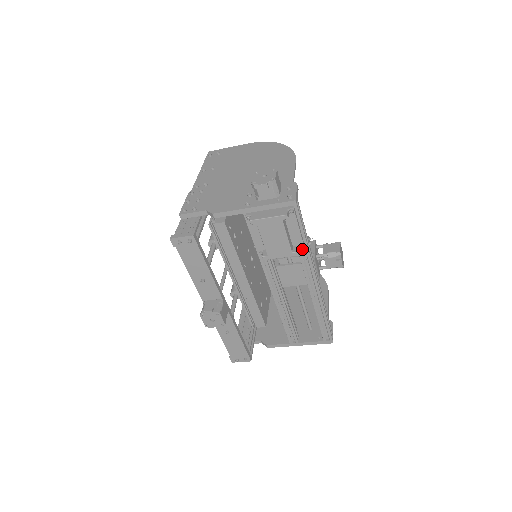
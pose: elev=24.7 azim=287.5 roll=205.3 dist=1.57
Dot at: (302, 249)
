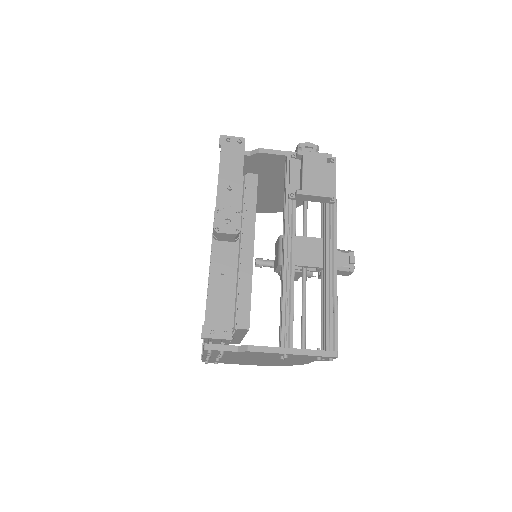
Dot at: (334, 199)
